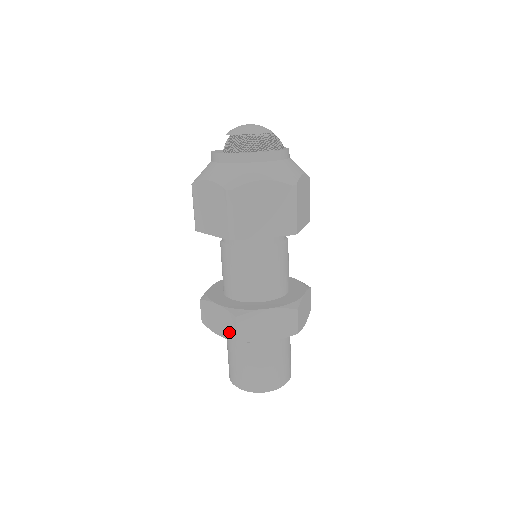
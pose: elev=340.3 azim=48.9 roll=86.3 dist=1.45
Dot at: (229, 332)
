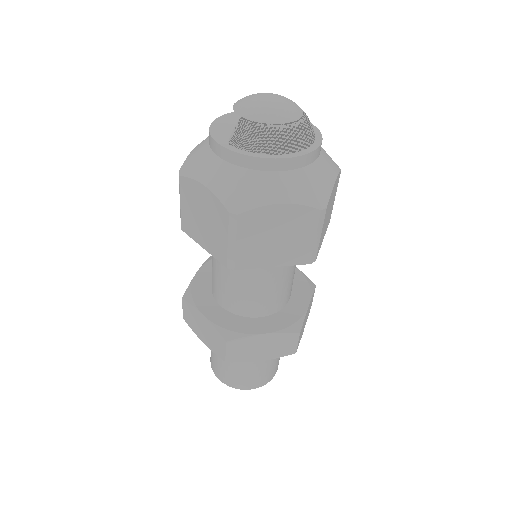
Dot at: (216, 348)
